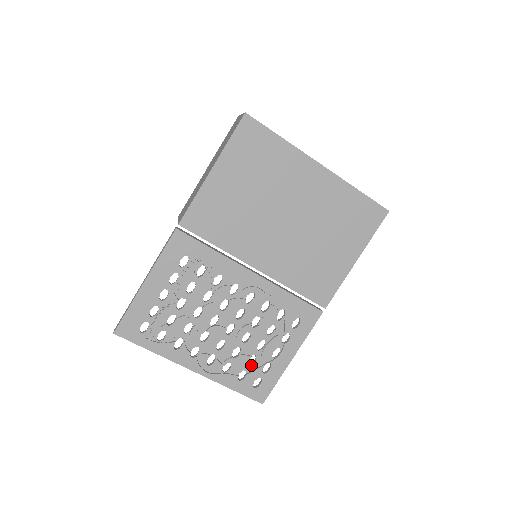
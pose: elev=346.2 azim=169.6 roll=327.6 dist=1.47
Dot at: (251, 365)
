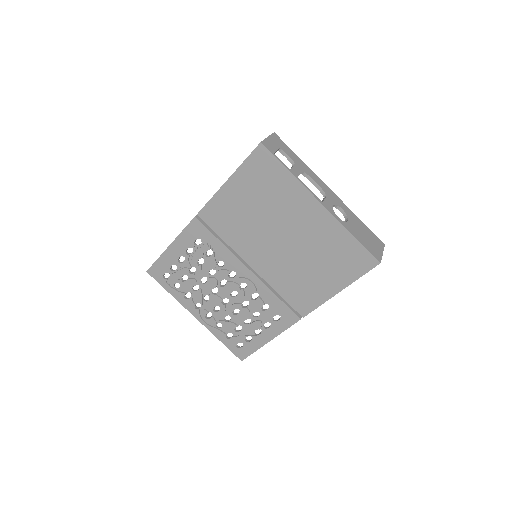
Dot at: (237, 332)
